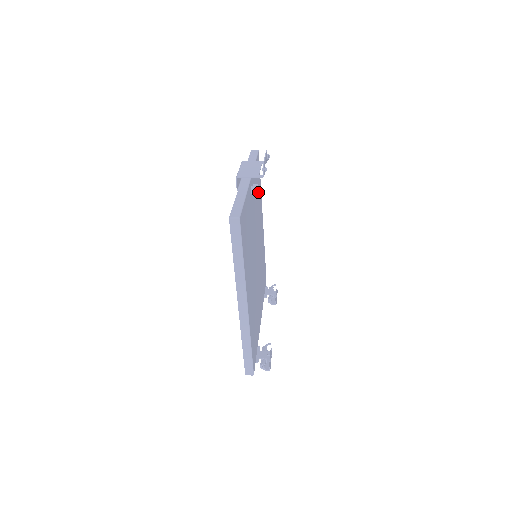
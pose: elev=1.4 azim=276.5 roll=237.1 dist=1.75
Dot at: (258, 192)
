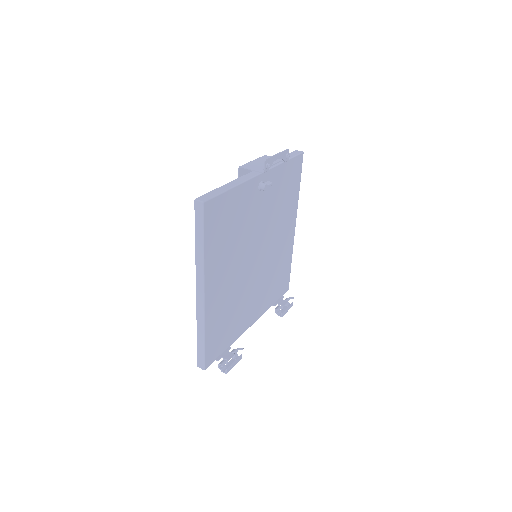
Dot at: (287, 194)
